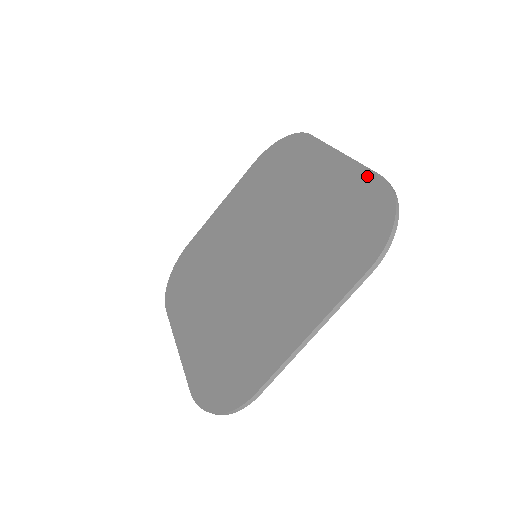
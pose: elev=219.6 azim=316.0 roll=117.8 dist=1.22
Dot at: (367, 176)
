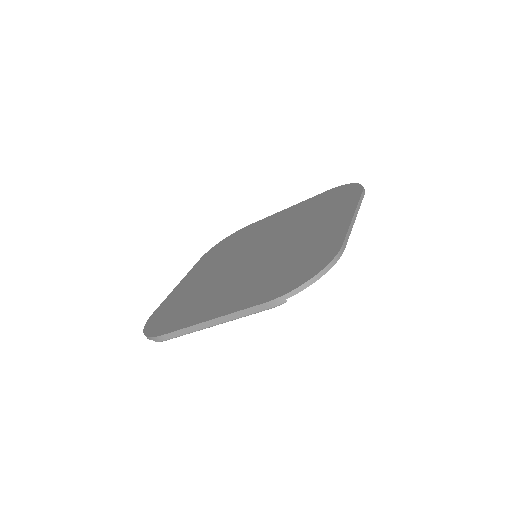
Dot at: (318, 196)
